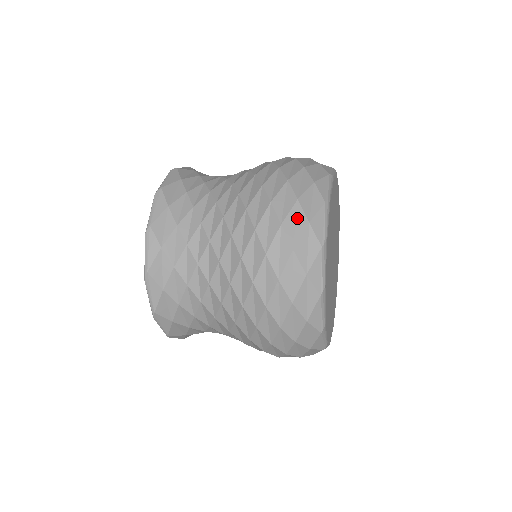
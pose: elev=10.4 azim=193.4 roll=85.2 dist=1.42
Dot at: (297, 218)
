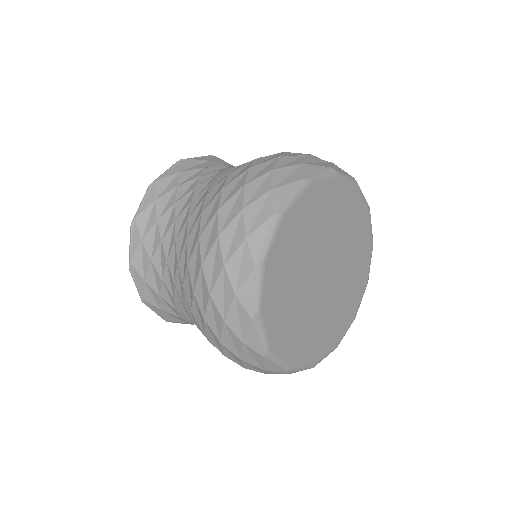
Dot at: (296, 160)
